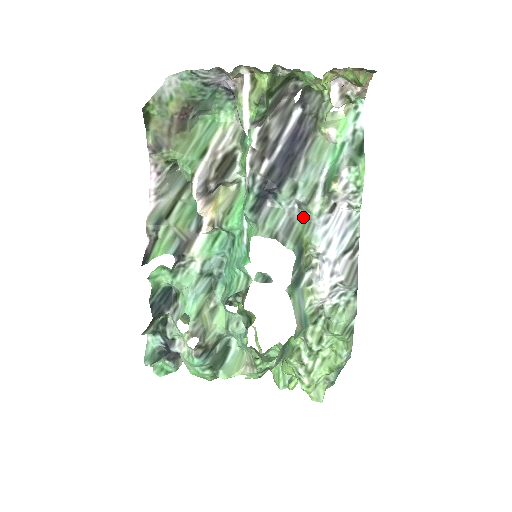
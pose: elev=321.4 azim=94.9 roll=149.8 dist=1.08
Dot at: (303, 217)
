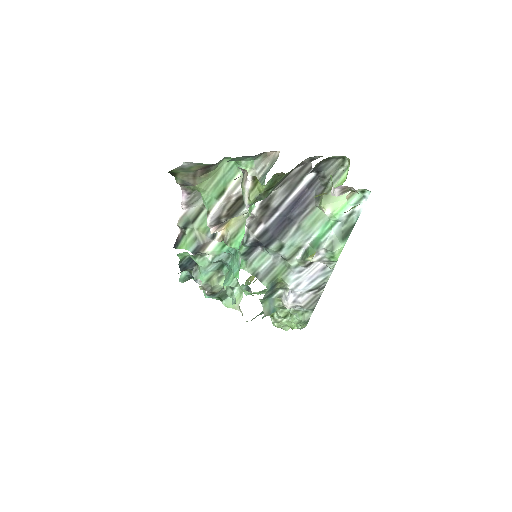
Dot at: (284, 264)
